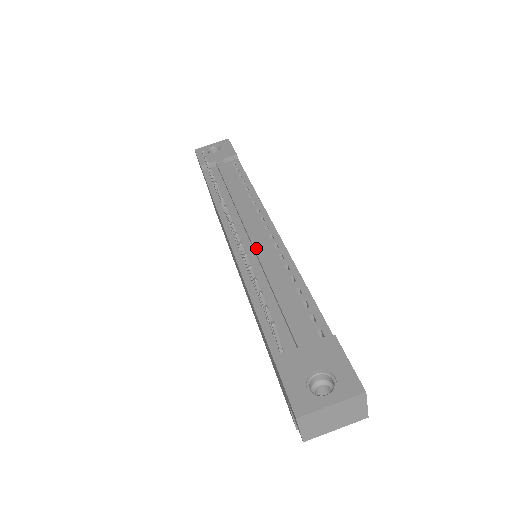
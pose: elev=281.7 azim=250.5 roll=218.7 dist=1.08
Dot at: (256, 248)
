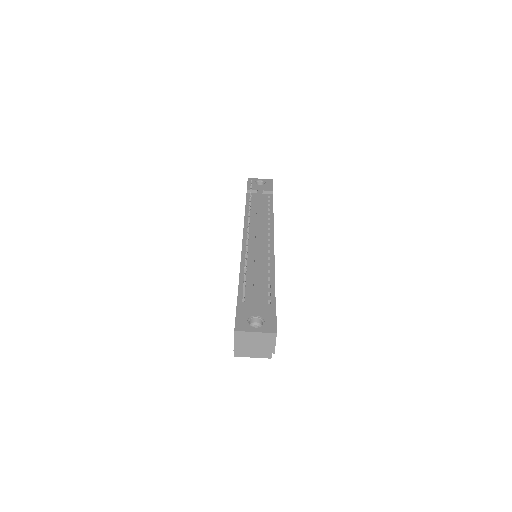
Dot at: (256, 248)
